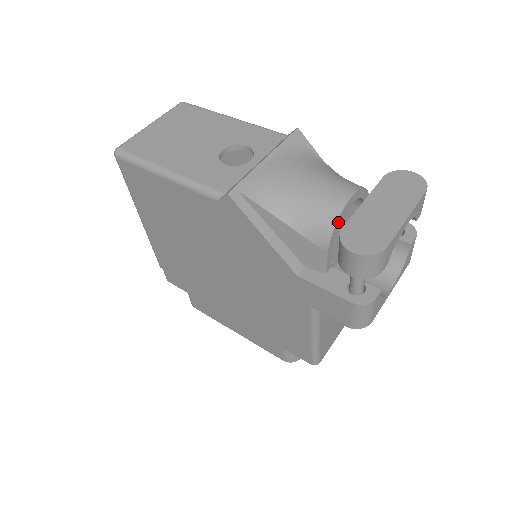
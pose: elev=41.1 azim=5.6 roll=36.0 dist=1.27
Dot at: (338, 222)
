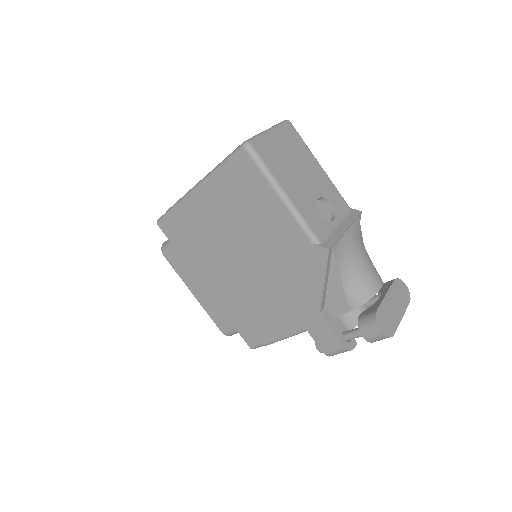
Dot at: (369, 299)
